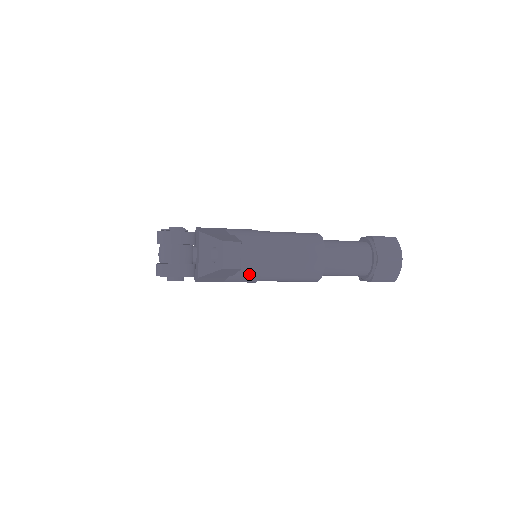
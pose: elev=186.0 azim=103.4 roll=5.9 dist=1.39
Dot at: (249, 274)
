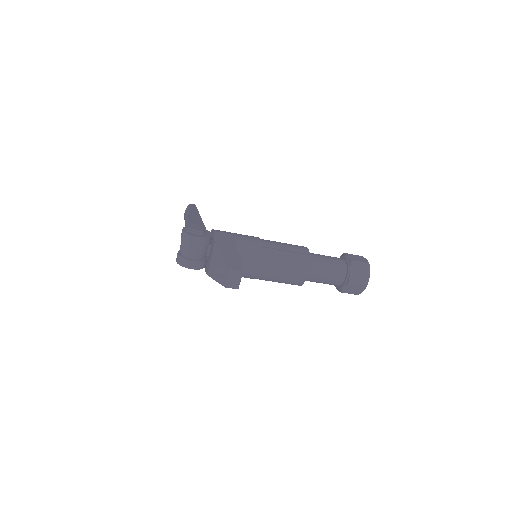
Dot at: (246, 276)
